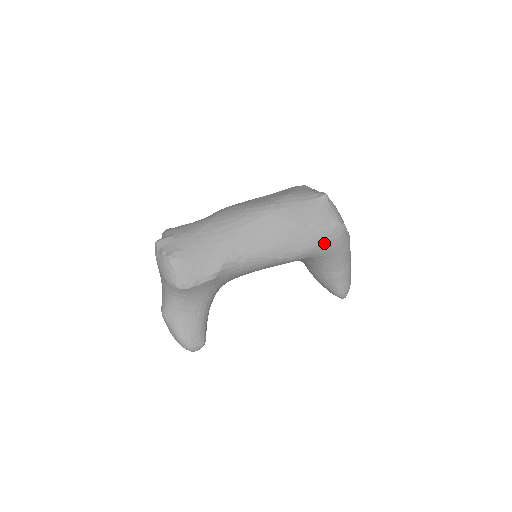
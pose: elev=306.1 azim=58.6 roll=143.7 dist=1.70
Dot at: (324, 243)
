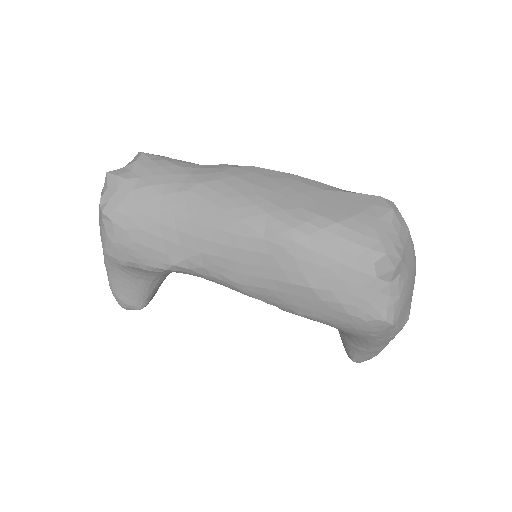
Dot at: (342, 325)
